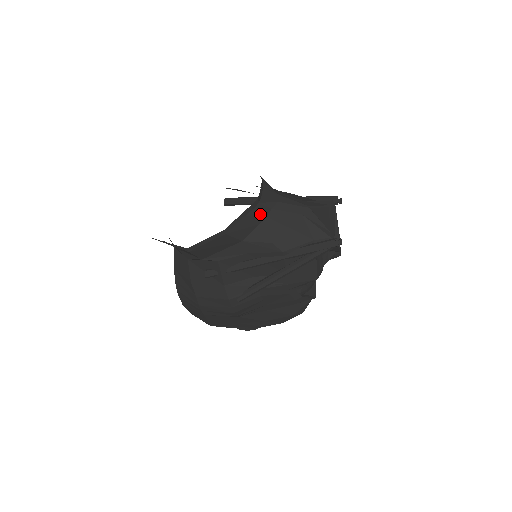
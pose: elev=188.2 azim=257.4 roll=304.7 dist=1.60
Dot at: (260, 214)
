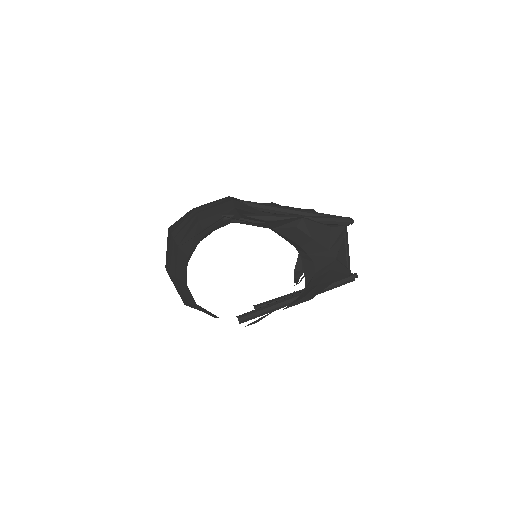
Dot at: occluded
